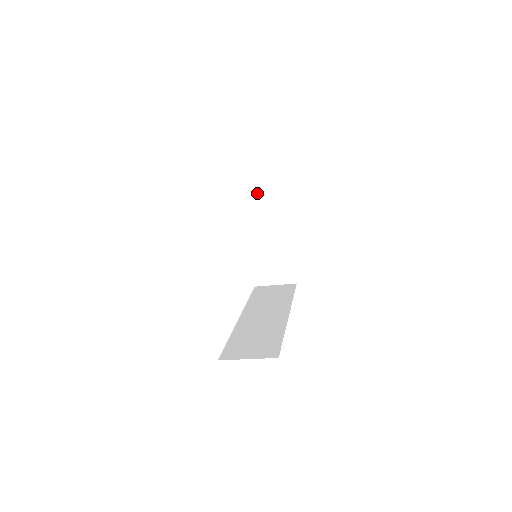
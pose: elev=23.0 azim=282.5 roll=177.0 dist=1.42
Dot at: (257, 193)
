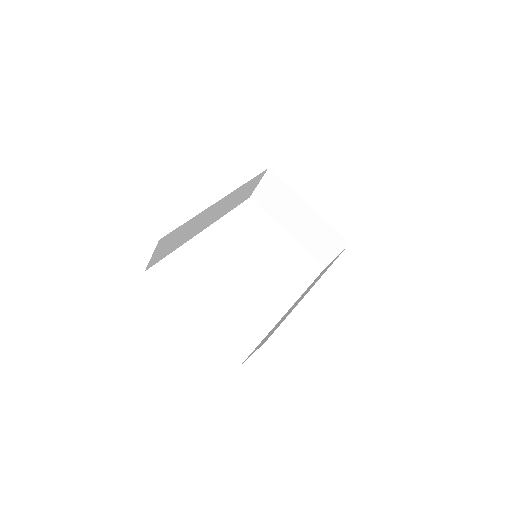
Dot at: (264, 195)
